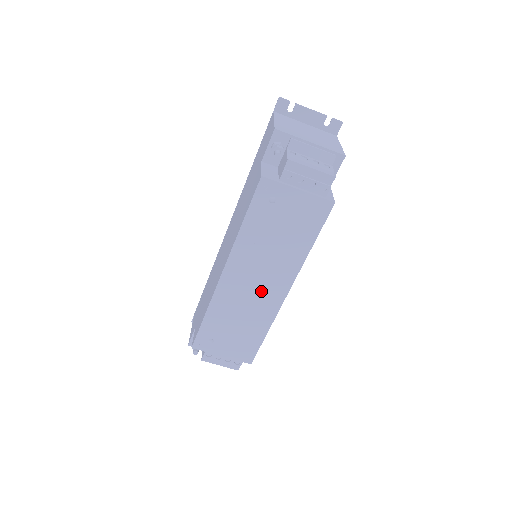
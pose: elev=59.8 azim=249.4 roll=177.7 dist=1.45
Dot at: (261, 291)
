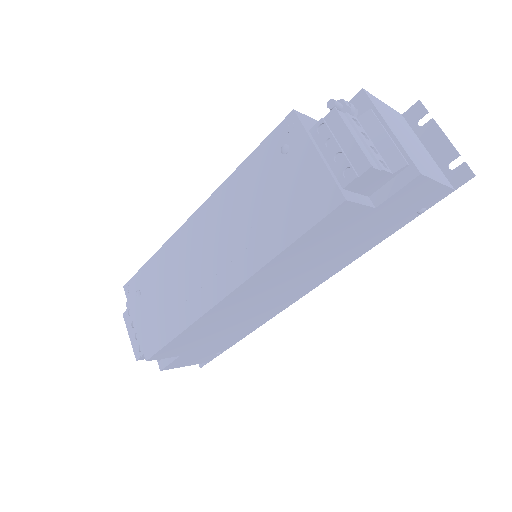
Dot at: (208, 269)
